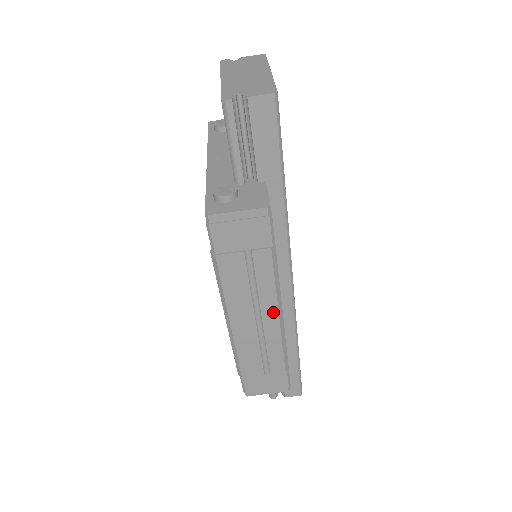
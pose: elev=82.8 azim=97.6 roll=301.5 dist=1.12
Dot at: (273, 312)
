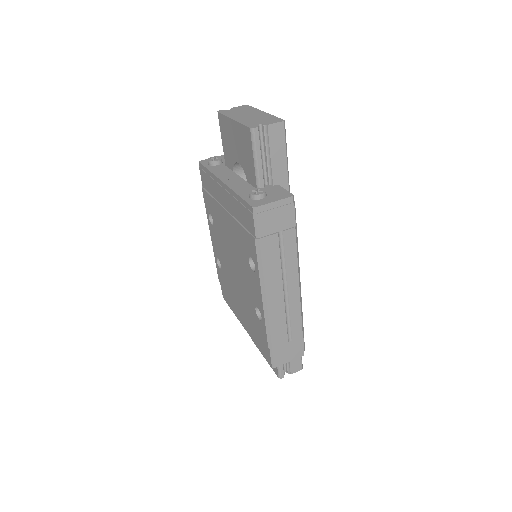
Dot at: (295, 282)
